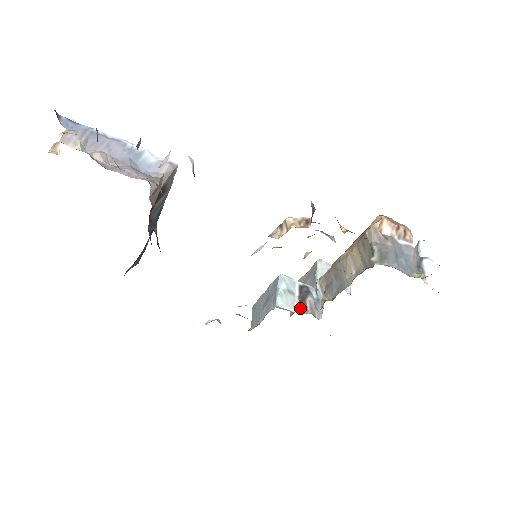
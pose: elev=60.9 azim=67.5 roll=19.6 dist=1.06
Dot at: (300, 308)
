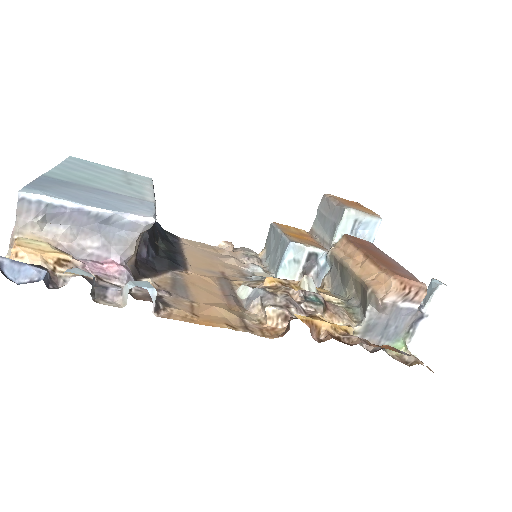
Dot at: (301, 278)
